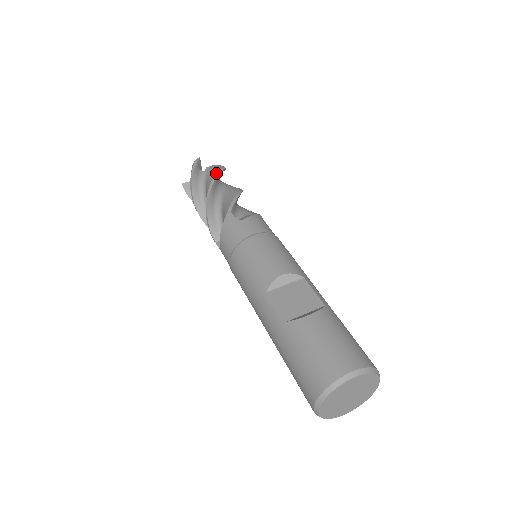
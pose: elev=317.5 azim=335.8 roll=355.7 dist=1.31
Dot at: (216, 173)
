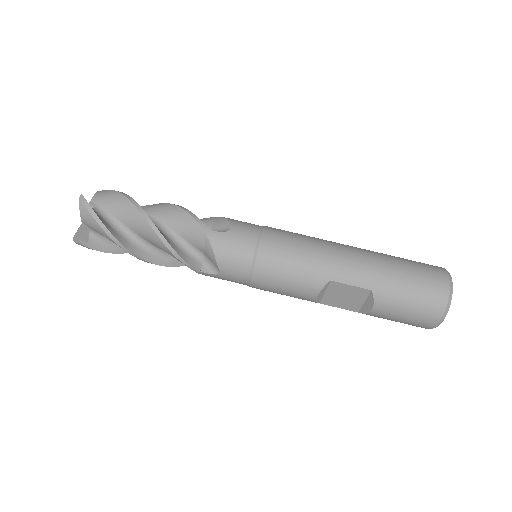
Dot at: occluded
